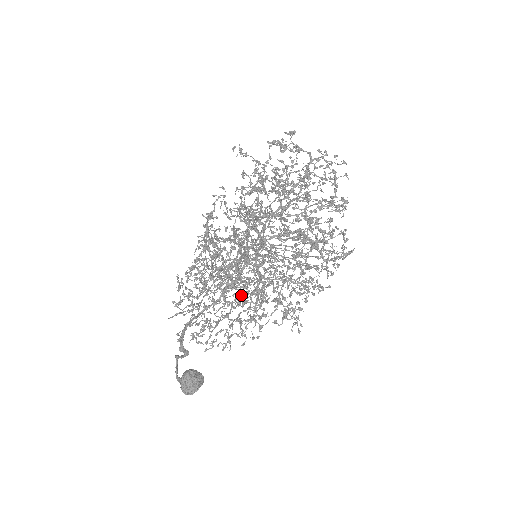
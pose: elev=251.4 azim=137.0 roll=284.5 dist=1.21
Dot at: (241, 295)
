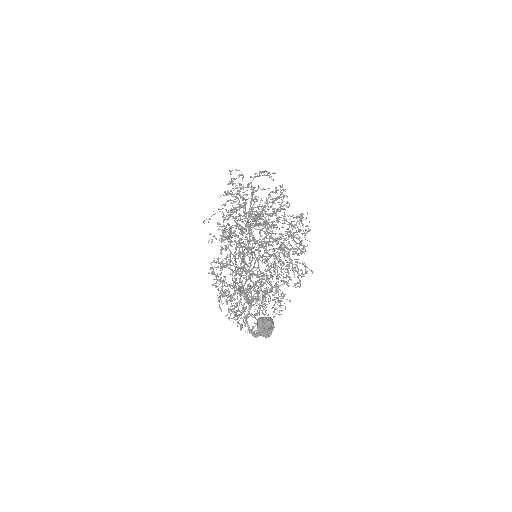
Dot at: occluded
